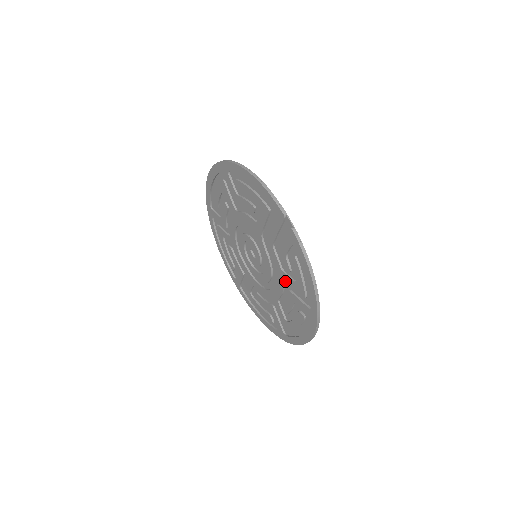
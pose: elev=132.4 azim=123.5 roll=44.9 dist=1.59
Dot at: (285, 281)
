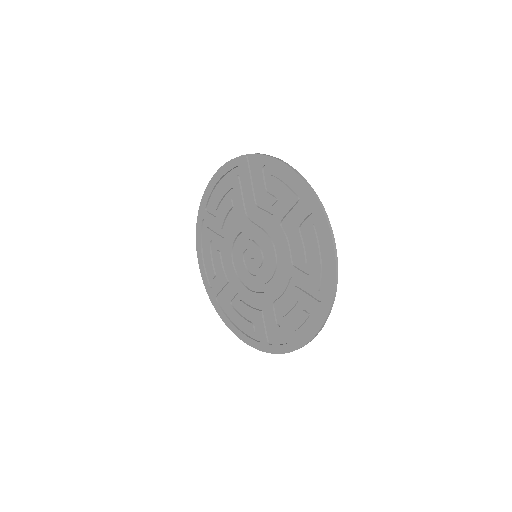
Dot at: (280, 220)
